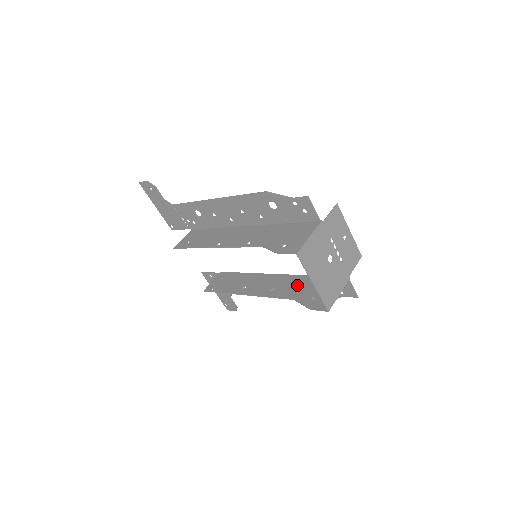
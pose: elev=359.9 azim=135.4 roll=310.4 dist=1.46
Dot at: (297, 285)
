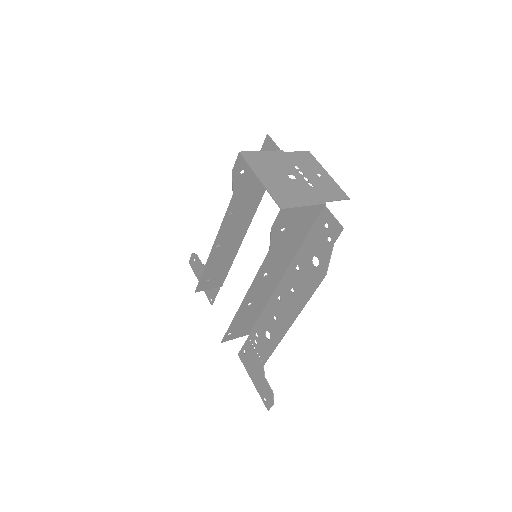
Dot at: (284, 252)
